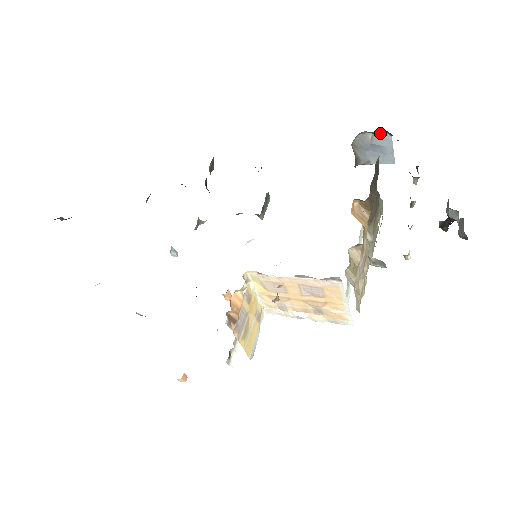
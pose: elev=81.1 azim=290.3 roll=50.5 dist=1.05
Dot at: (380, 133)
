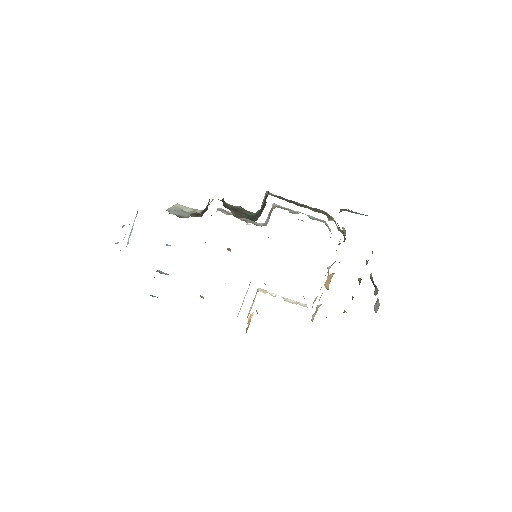
Dot at: (362, 214)
